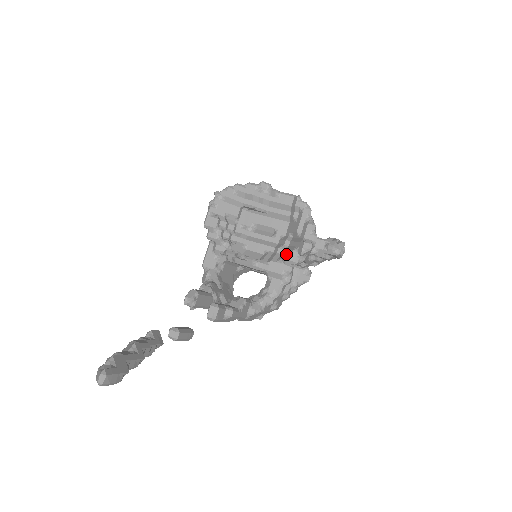
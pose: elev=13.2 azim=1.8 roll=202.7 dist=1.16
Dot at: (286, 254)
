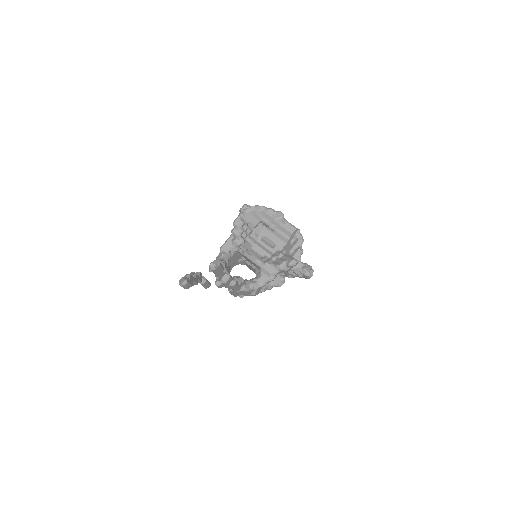
Dot at: (278, 262)
